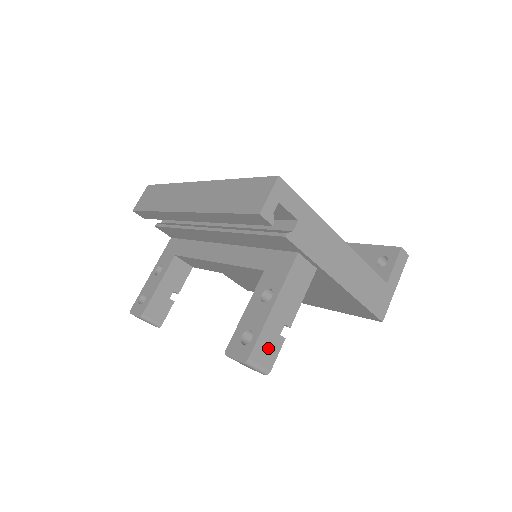
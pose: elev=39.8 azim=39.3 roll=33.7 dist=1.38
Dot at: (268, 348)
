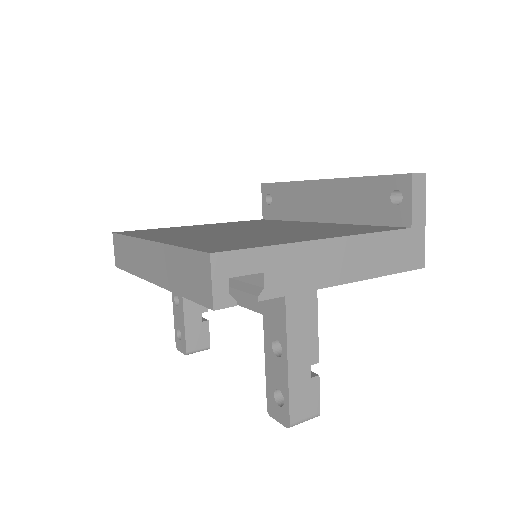
Dot at: (305, 399)
